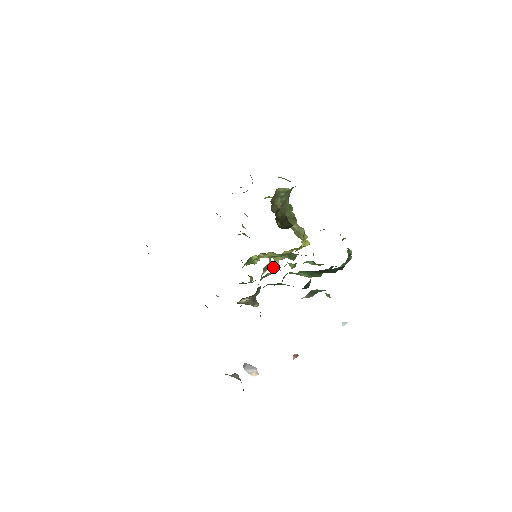
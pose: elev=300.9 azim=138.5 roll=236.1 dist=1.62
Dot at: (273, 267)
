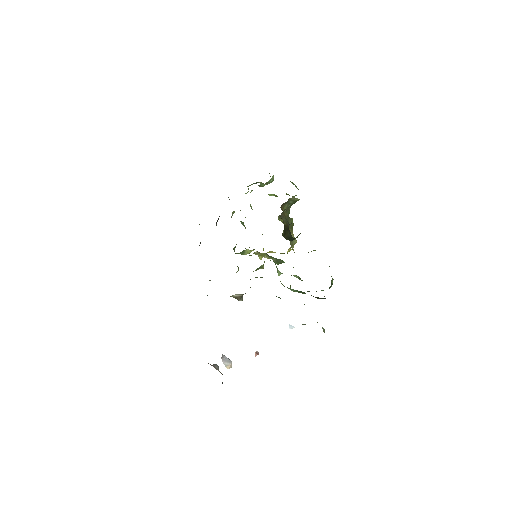
Dot at: (263, 268)
